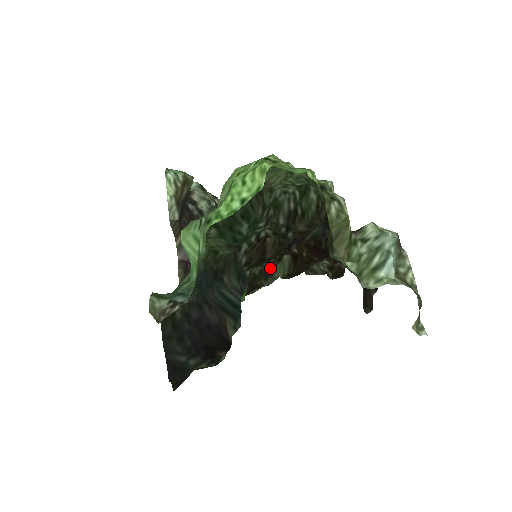
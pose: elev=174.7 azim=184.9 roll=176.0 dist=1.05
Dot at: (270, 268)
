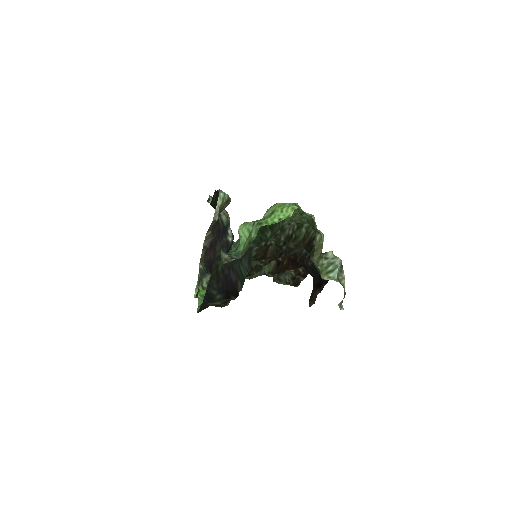
Dot at: (263, 265)
